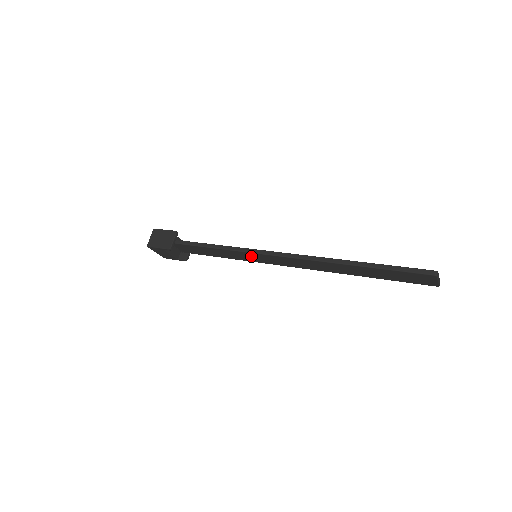
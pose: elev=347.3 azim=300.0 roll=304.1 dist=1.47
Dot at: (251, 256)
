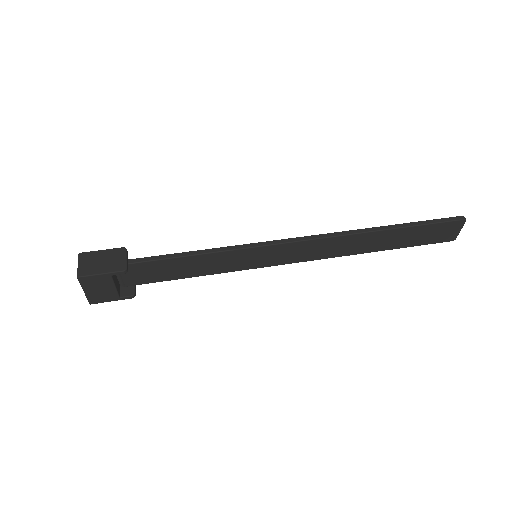
Dot at: (252, 256)
